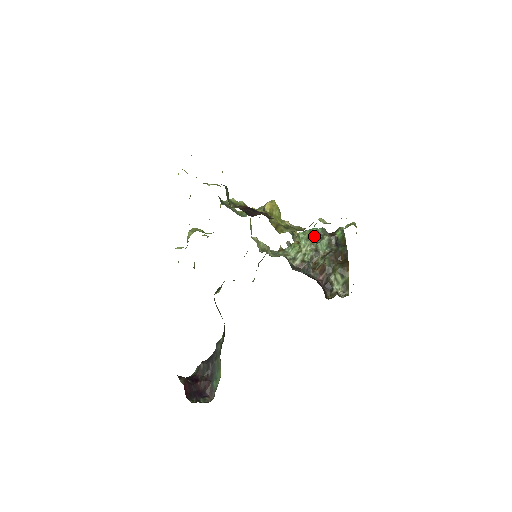
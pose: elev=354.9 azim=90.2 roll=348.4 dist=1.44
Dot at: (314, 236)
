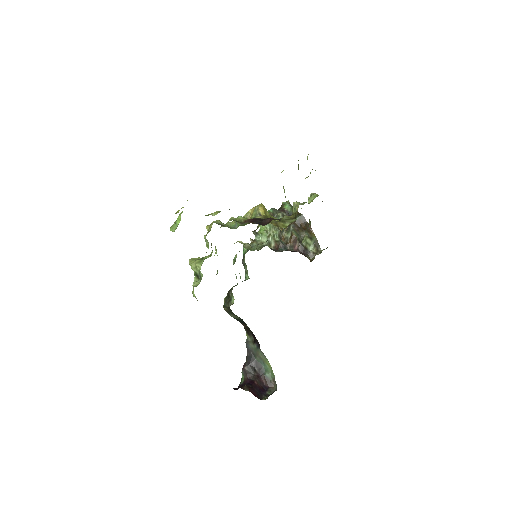
Dot at: occluded
